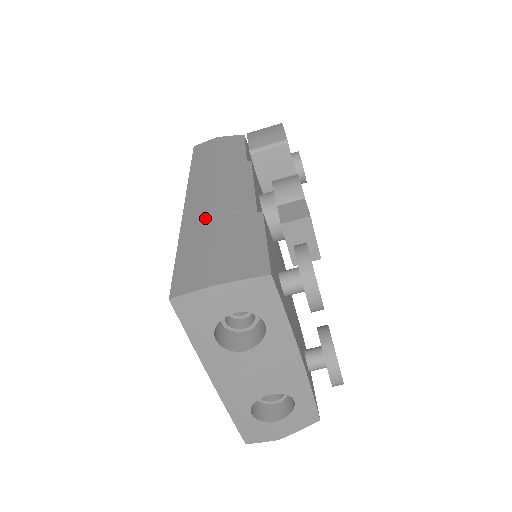
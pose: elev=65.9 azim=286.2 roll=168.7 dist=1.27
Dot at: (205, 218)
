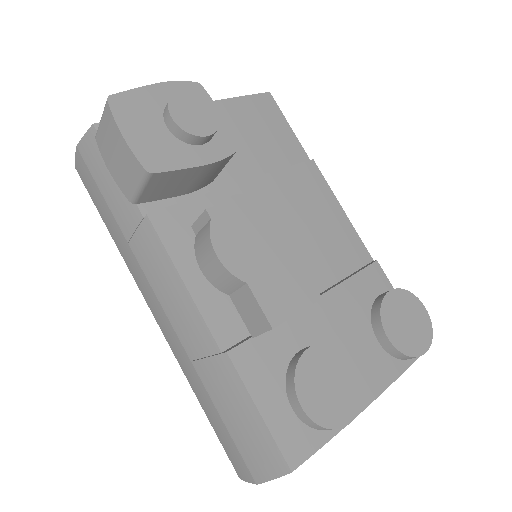
Dot at: (189, 366)
